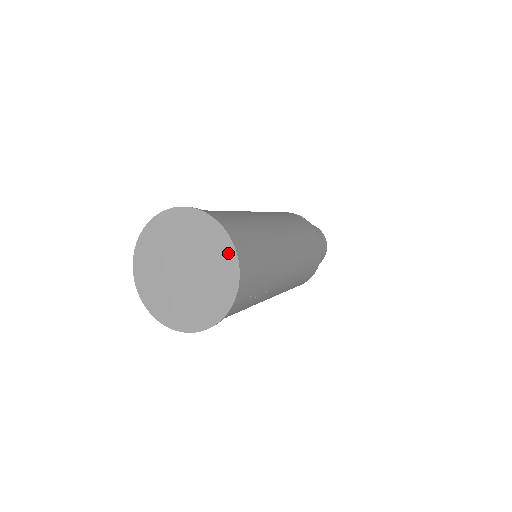
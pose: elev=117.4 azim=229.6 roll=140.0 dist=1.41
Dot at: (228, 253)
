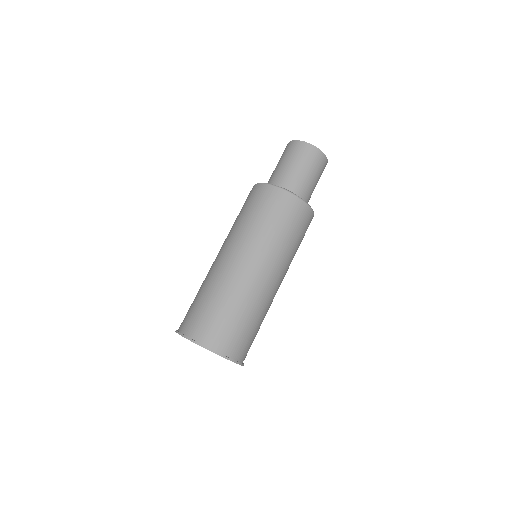
Dot at: occluded
